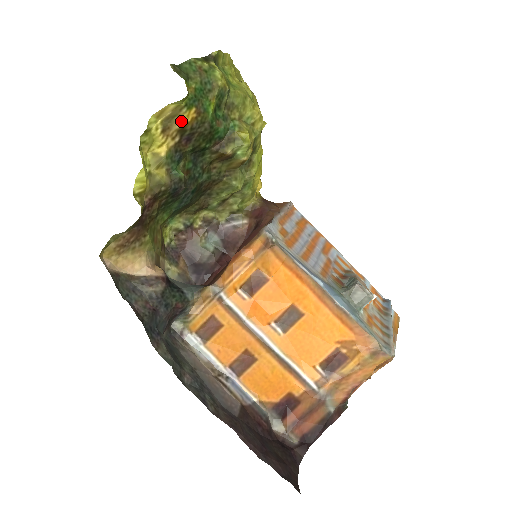
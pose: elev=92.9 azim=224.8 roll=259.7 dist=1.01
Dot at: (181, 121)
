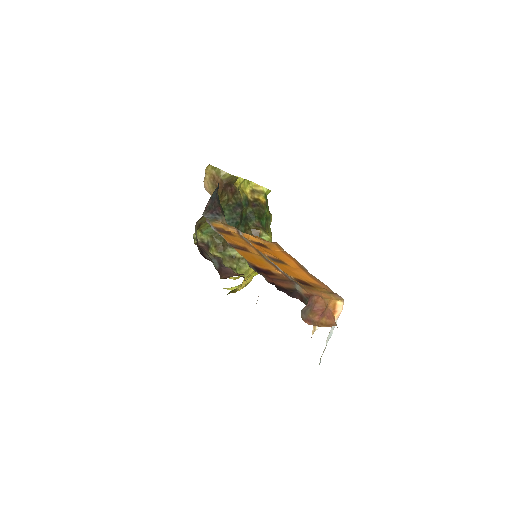
Dot at: (259, 197)
